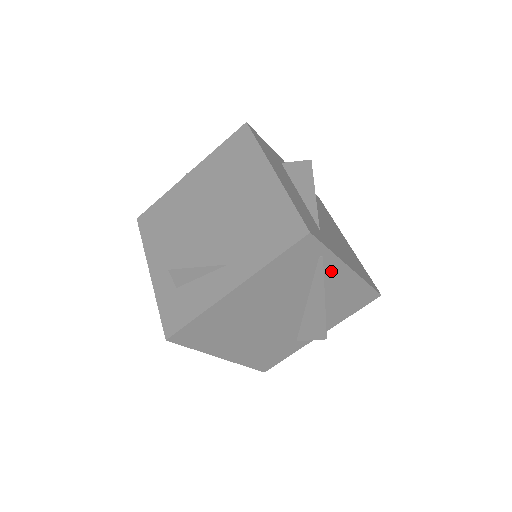
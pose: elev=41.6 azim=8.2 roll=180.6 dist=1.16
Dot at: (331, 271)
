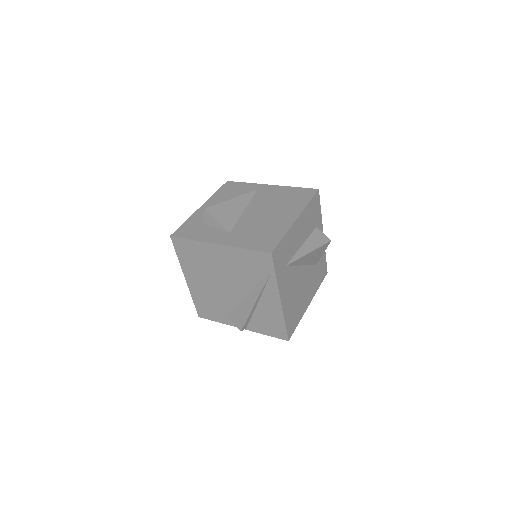
Dot at: (270, 290)
